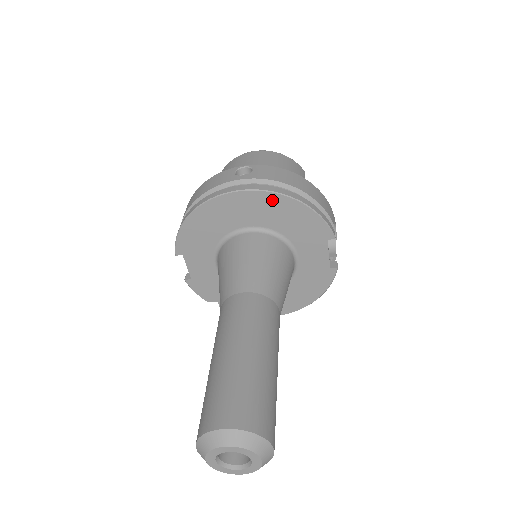
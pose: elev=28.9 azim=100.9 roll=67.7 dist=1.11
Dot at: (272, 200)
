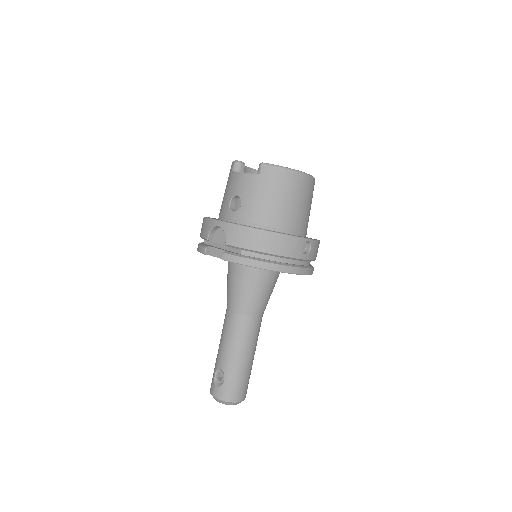
Dot at: occluded
